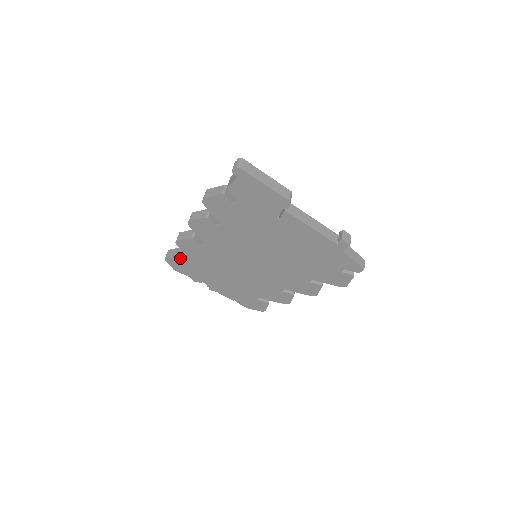
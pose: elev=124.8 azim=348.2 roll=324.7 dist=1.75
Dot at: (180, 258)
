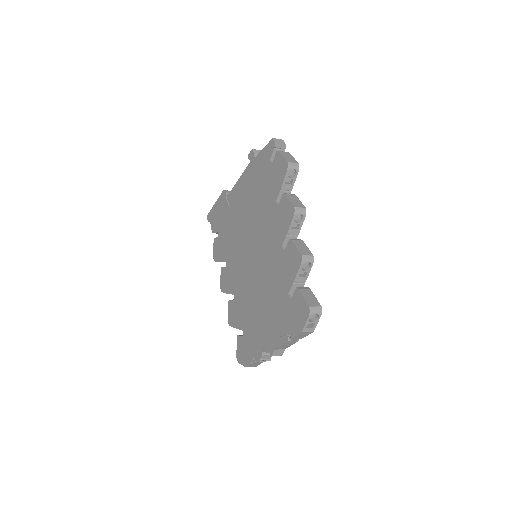
Dot at: (239, 341)
